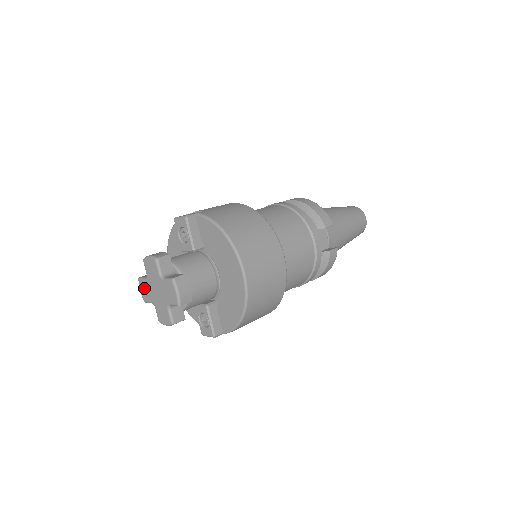
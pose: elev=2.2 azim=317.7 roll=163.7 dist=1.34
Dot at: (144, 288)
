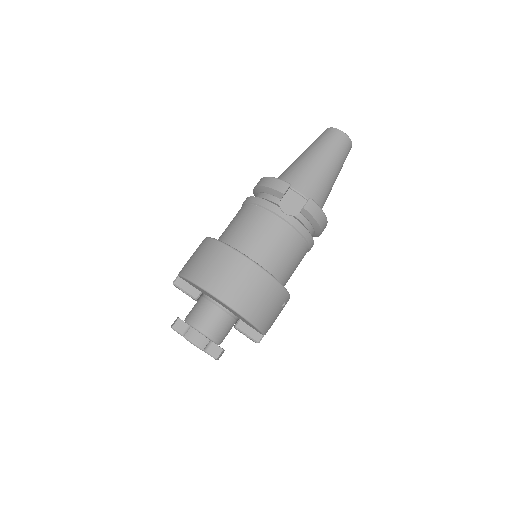
Dot at: occluded
